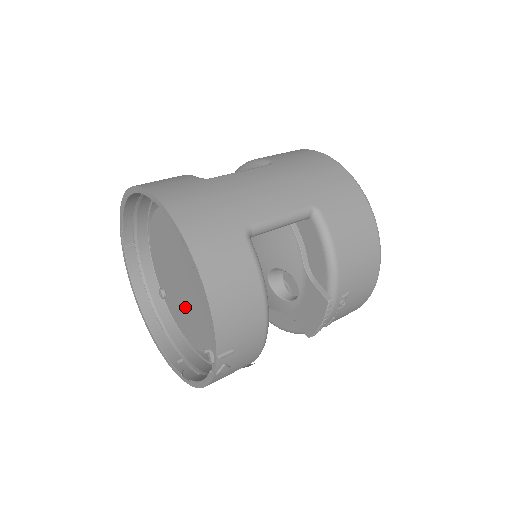
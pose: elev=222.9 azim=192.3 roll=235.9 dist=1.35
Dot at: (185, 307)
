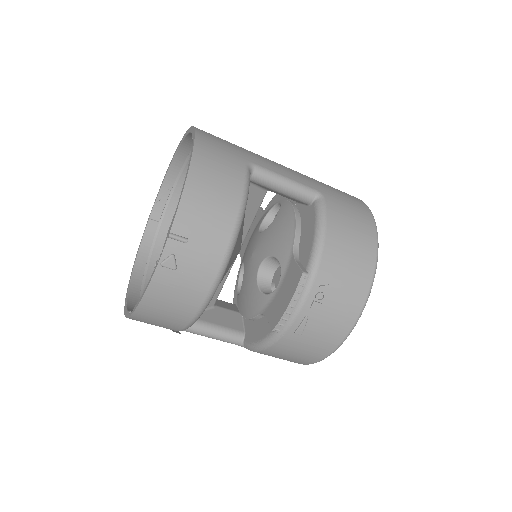
Dot at: occluded
